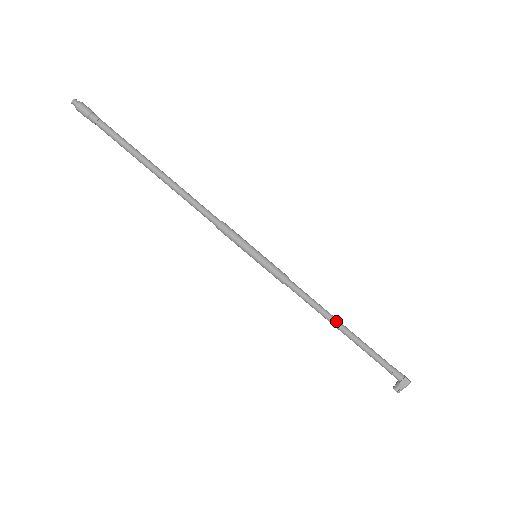
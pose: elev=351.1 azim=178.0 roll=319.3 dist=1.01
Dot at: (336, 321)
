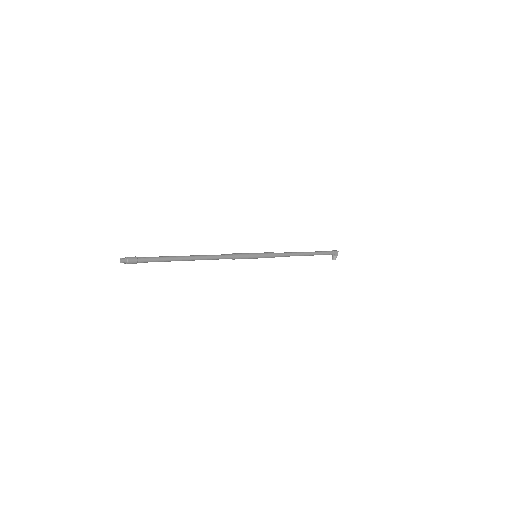
Dot at: (302, 253)
